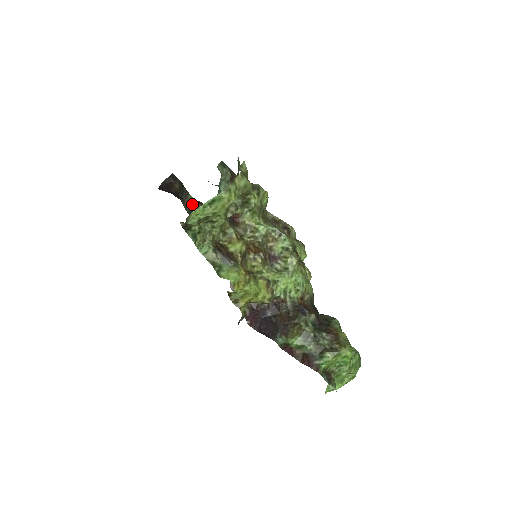
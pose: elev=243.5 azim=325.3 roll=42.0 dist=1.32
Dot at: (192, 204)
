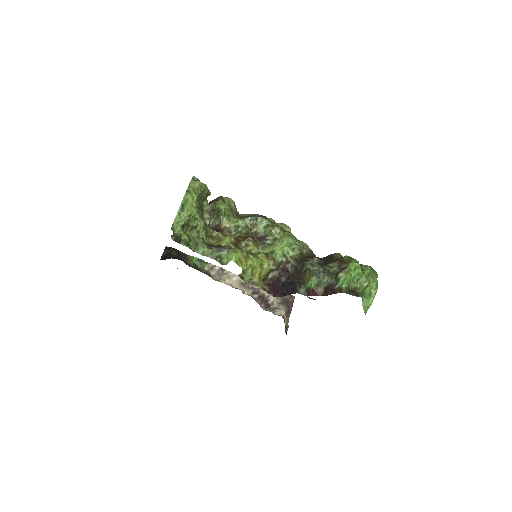
Dot at: (194, 261)
